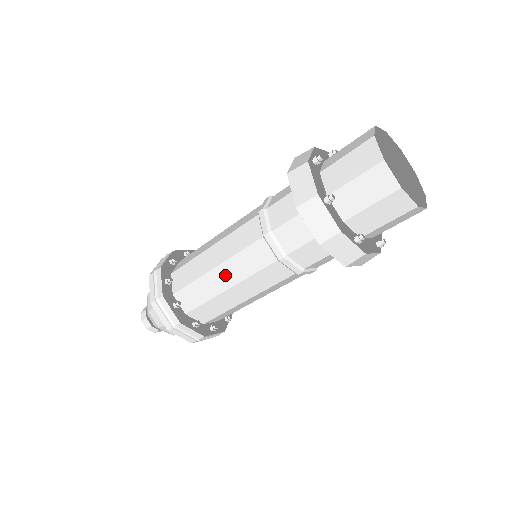
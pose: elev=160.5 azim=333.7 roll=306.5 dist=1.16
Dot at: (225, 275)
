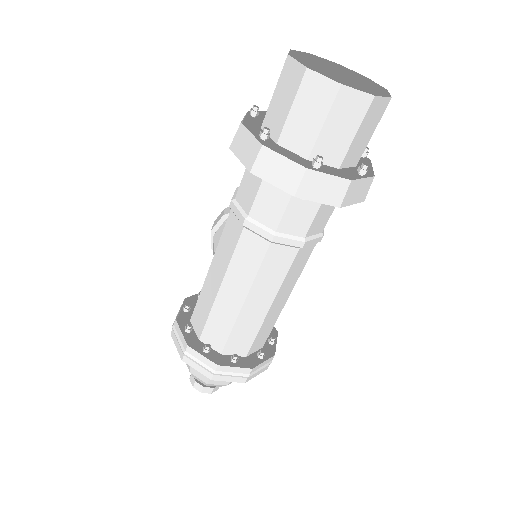
Dot at: (259, 300)
